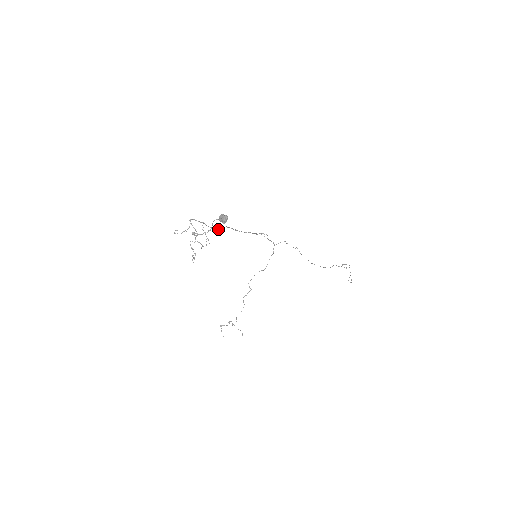
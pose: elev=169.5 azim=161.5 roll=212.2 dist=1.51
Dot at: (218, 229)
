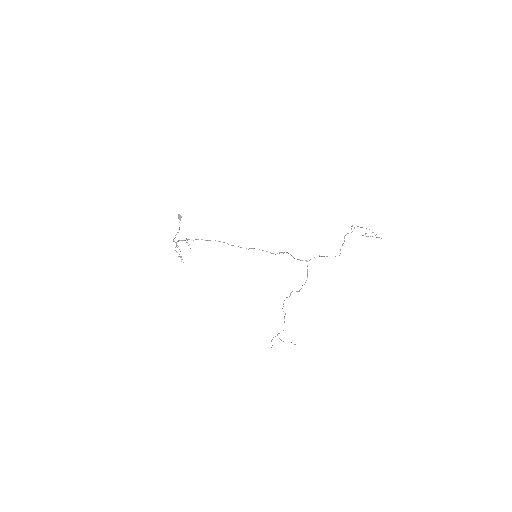
Dot at: occluded
